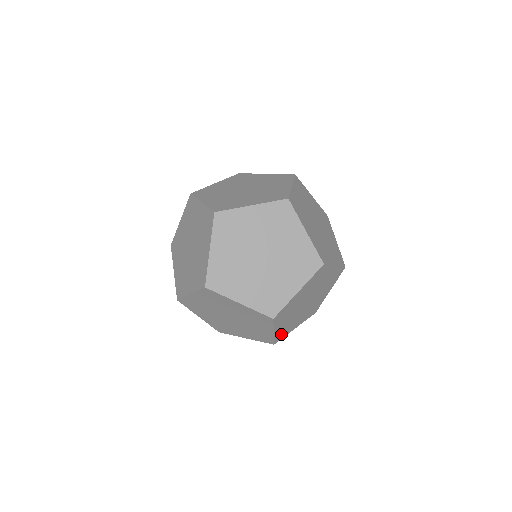
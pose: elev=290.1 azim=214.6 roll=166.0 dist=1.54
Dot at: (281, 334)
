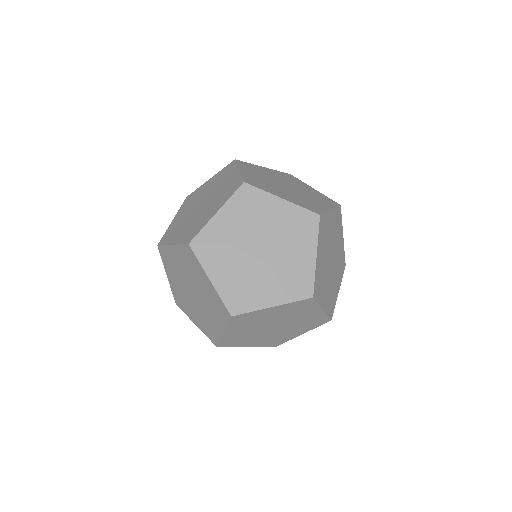
Dot at: (309, 207)
